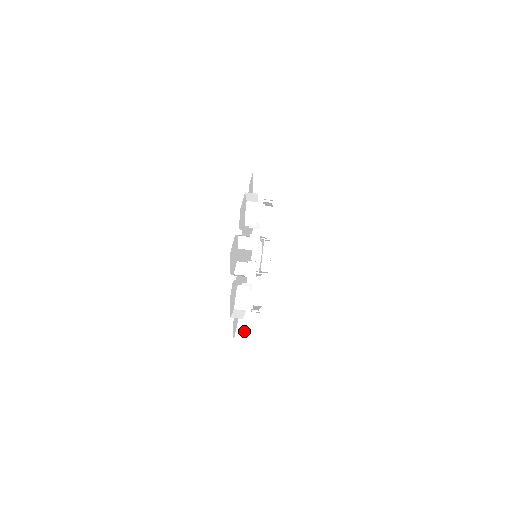
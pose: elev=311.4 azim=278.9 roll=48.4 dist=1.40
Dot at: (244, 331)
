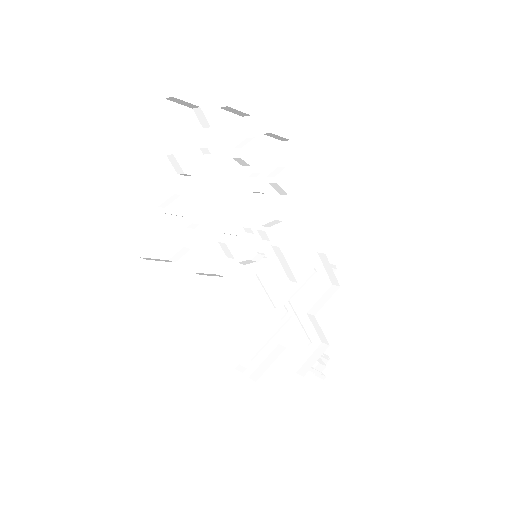
Dot at: (160, 260)
